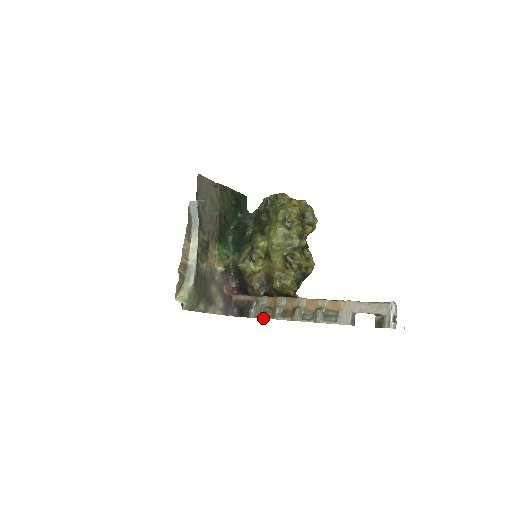
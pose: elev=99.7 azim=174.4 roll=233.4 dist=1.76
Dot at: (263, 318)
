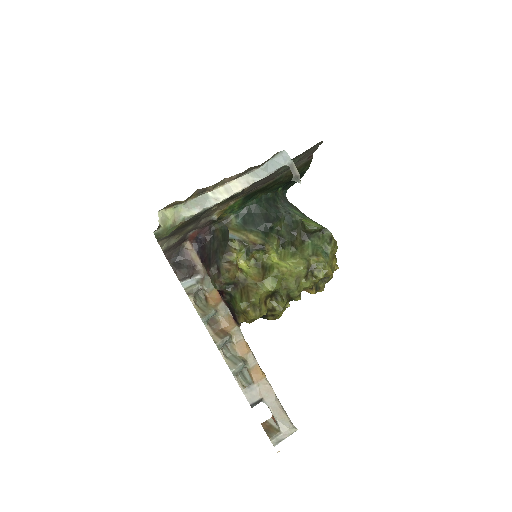
Dot at: (191, 300)
